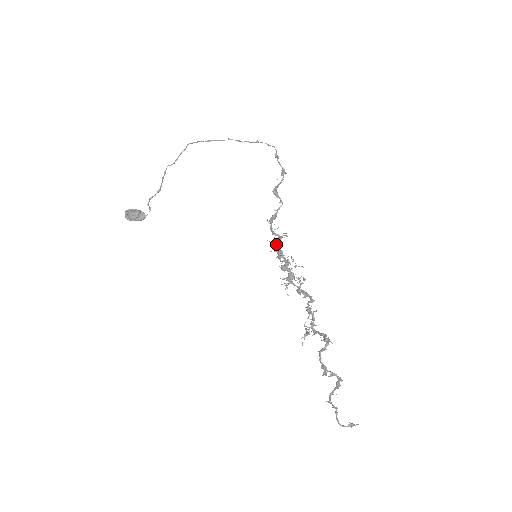
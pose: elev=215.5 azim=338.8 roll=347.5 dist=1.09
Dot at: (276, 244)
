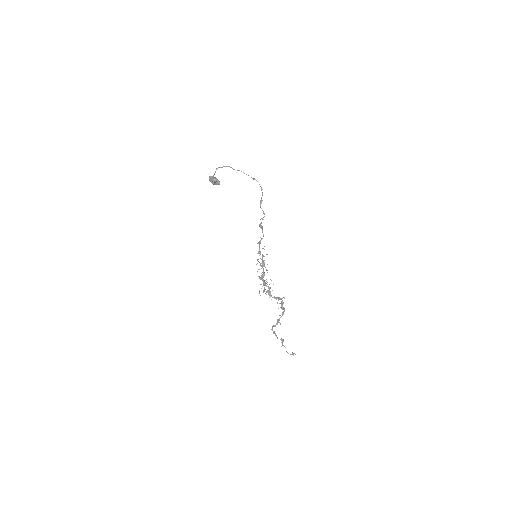
Dot at: occluded
